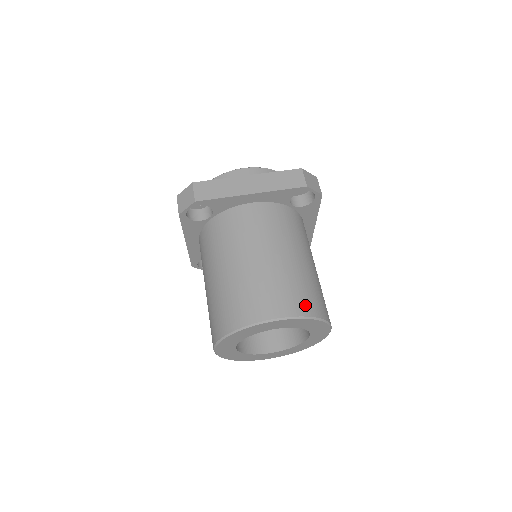
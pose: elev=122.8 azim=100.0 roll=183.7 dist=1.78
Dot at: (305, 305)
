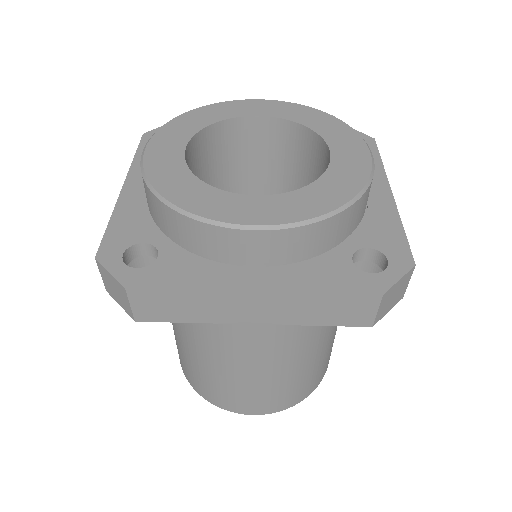
Dot at: (296, 398)
